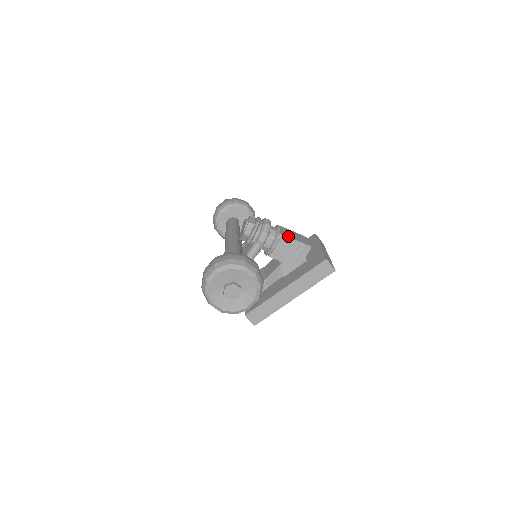
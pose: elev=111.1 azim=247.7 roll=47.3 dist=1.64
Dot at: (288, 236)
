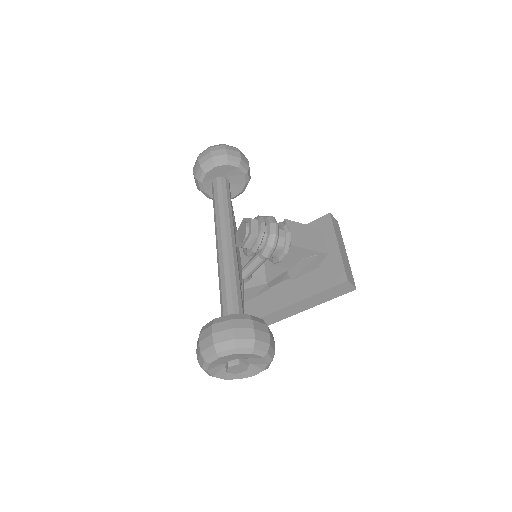
Dot at: (300, 245)
